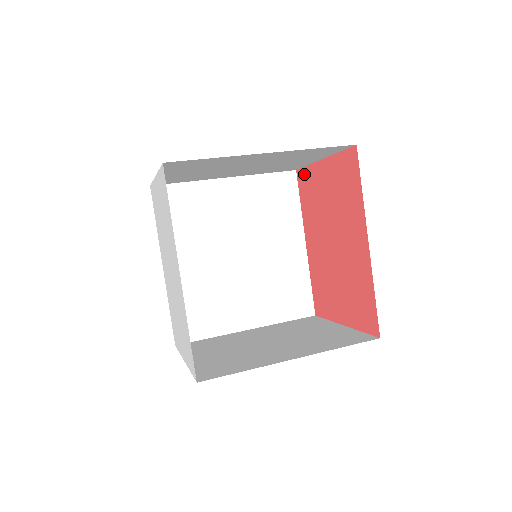
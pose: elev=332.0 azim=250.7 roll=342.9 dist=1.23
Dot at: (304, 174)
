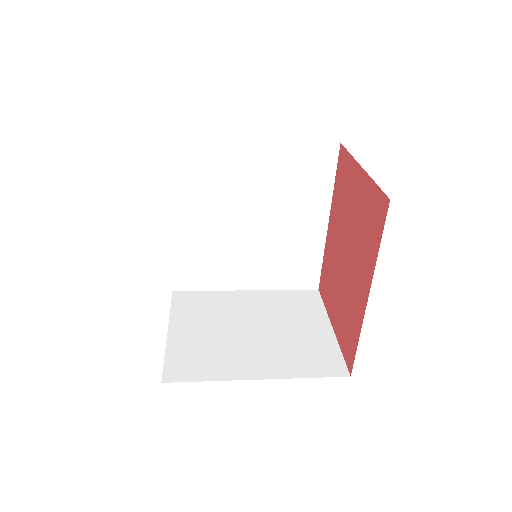
Dot at: (345, 158)
